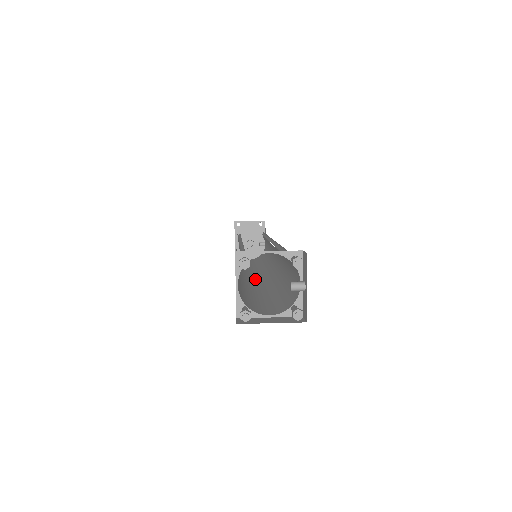
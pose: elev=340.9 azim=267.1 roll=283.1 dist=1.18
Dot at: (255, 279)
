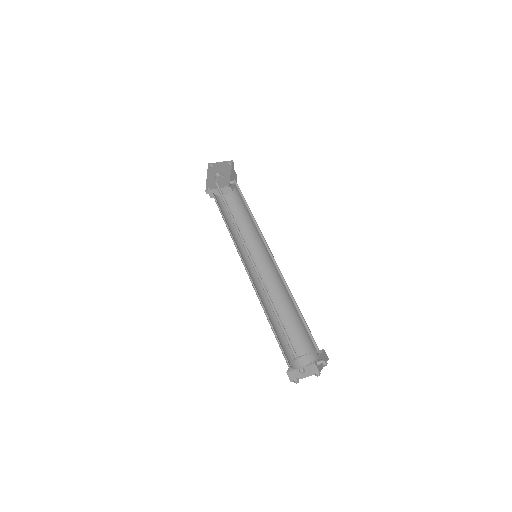
Dot at: occluded
